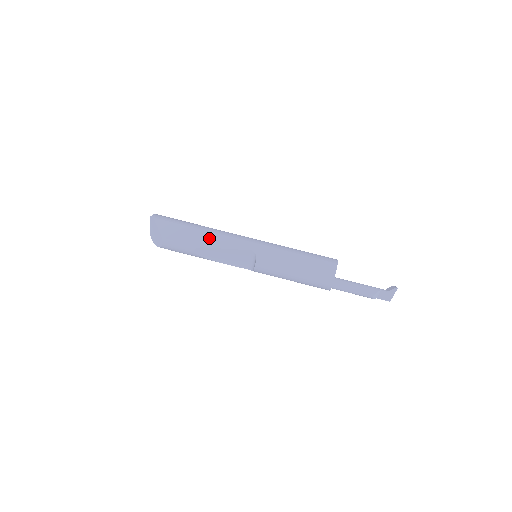
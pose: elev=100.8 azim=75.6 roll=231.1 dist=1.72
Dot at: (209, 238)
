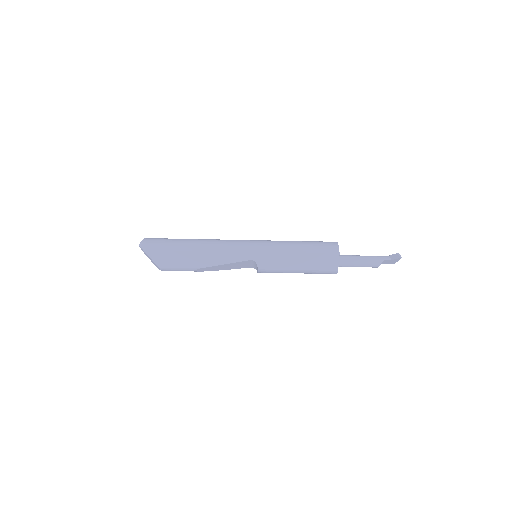
Dot at: (205, 258)
